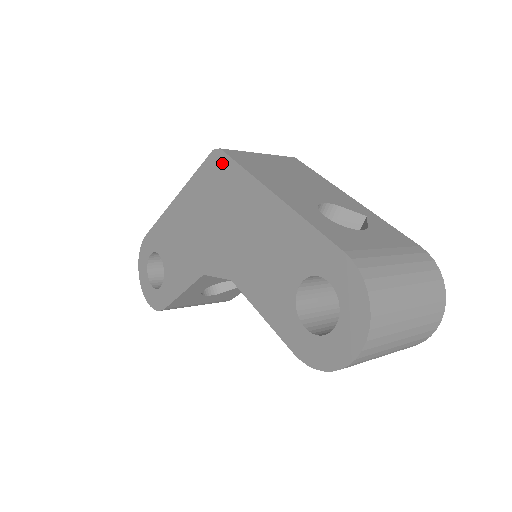
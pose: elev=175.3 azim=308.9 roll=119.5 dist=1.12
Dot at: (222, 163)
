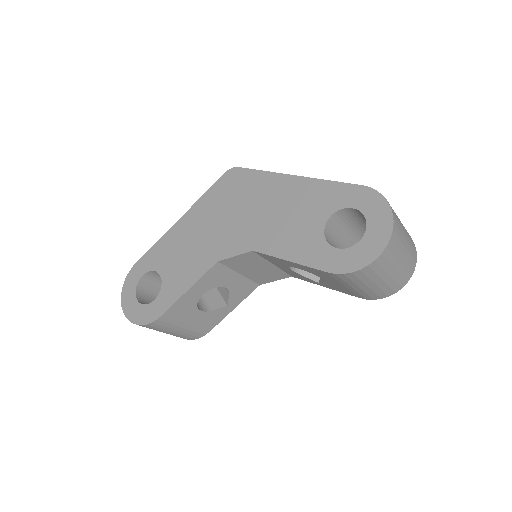
Dot at: (238, 175)
